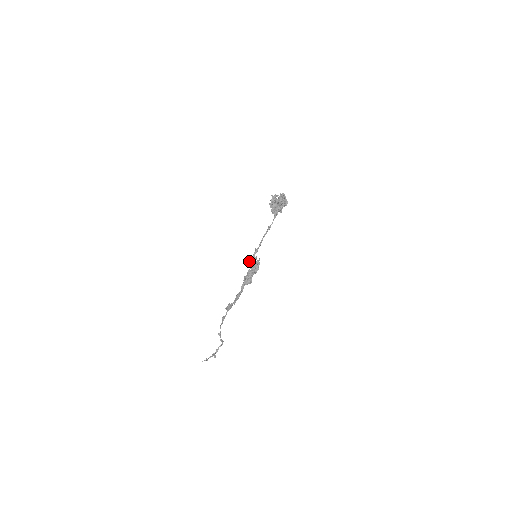
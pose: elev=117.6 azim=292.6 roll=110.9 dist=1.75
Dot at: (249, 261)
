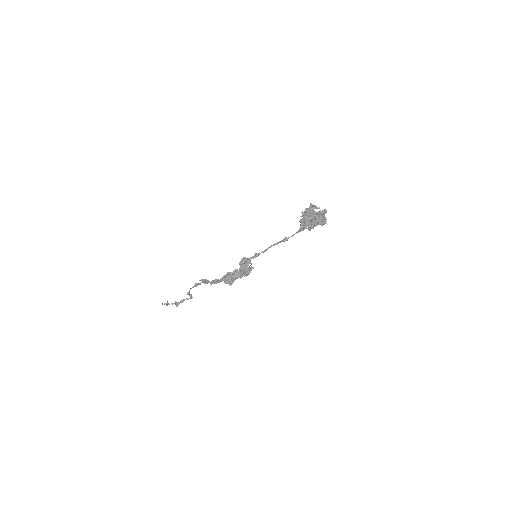
Dot at: (242, 260)
